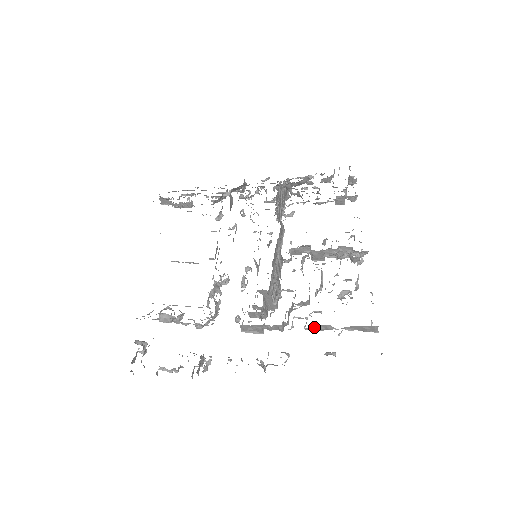
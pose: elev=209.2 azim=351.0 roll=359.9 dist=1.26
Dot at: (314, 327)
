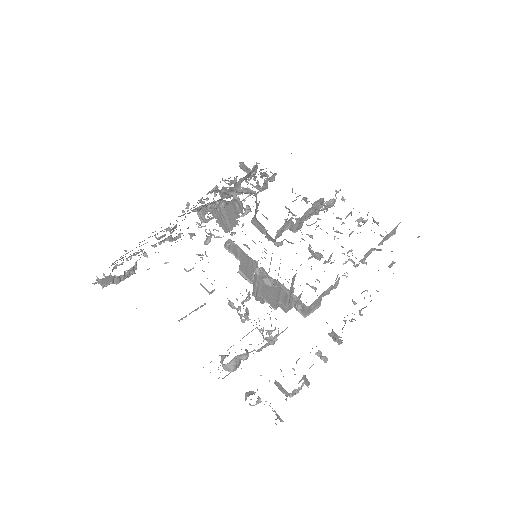
Dot at: (360, 261)
